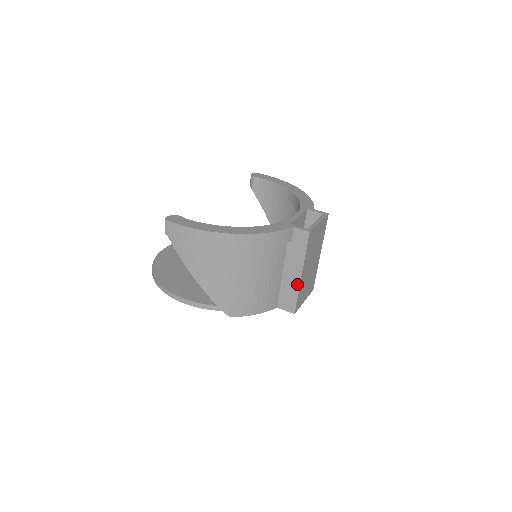
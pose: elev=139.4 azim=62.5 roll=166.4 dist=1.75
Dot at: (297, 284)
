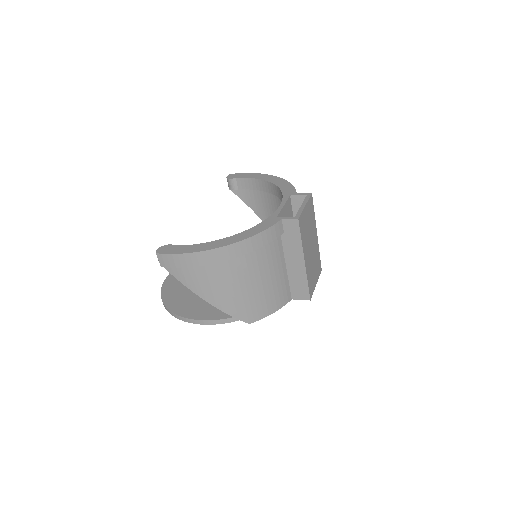
Dot at: (303, 272)
